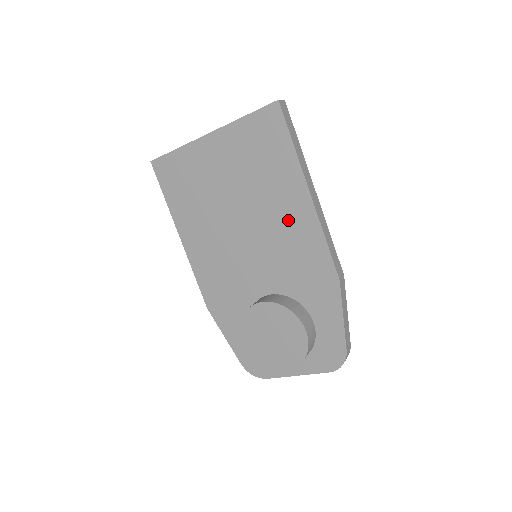
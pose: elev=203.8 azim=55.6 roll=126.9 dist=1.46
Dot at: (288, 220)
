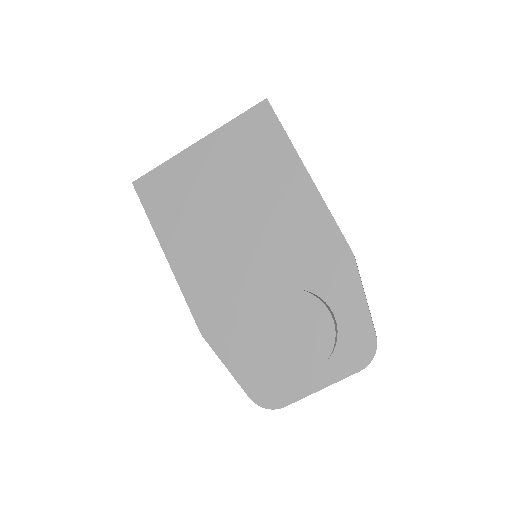
Dot at: (289, 205)
